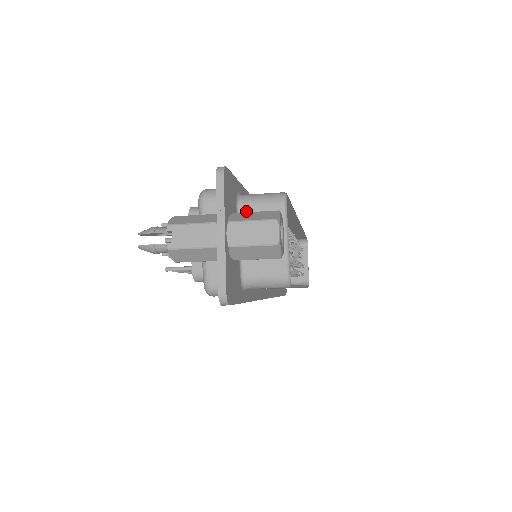
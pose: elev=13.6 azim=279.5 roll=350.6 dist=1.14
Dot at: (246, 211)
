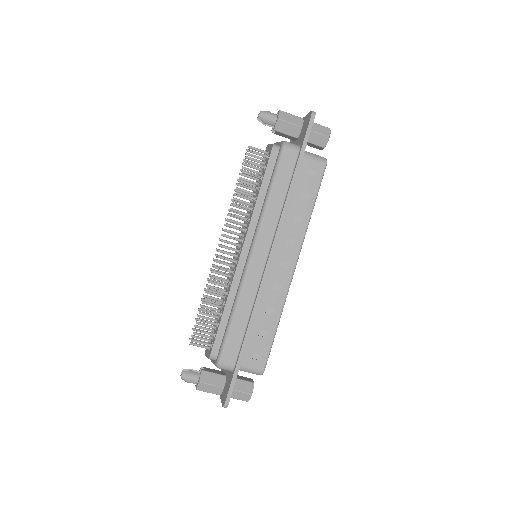
Dot at: occluded
